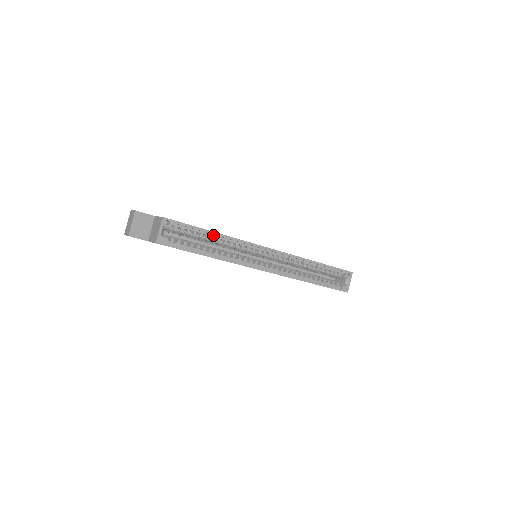
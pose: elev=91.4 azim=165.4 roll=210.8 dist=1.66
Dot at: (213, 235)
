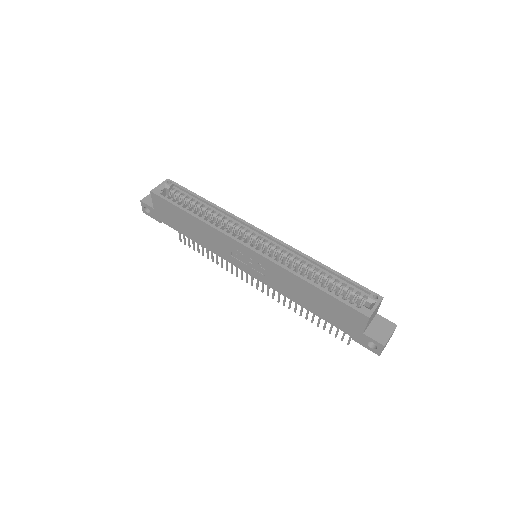
Dot at: (207, 205)
